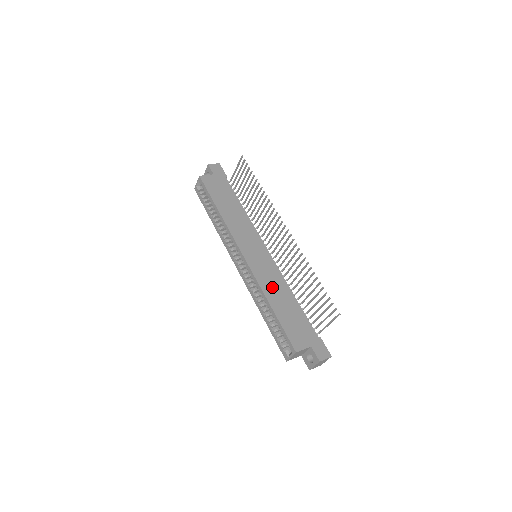
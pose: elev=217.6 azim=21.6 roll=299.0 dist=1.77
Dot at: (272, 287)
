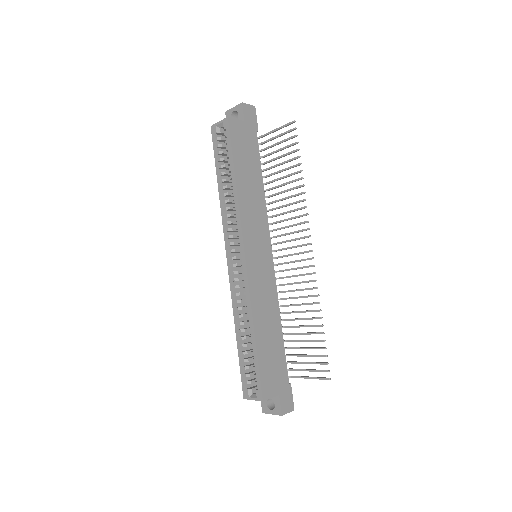
Dot at: (263, 308)
